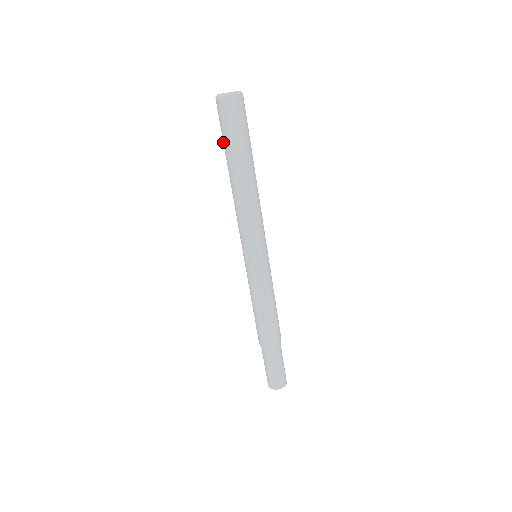
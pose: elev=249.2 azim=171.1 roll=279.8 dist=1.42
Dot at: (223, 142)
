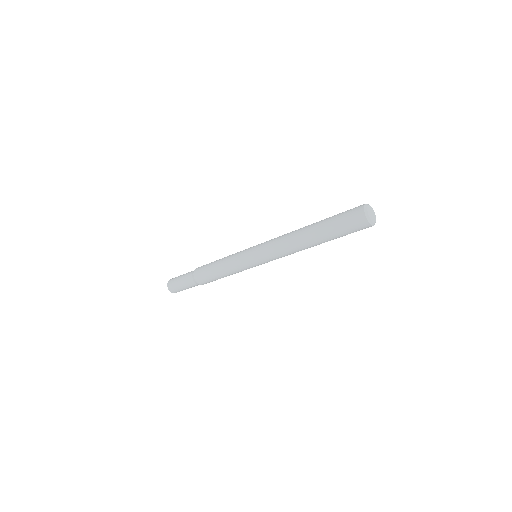
Dot at: (333, 228)
